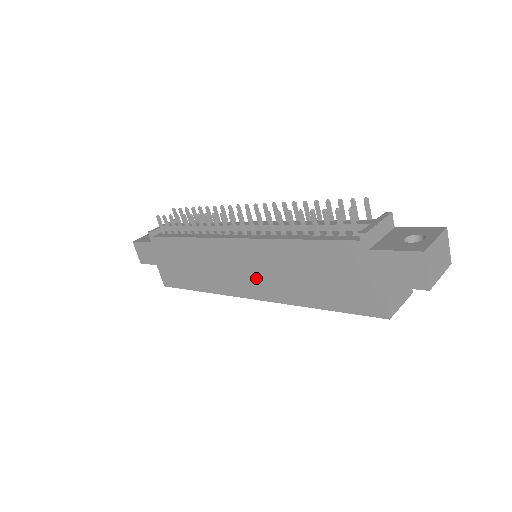
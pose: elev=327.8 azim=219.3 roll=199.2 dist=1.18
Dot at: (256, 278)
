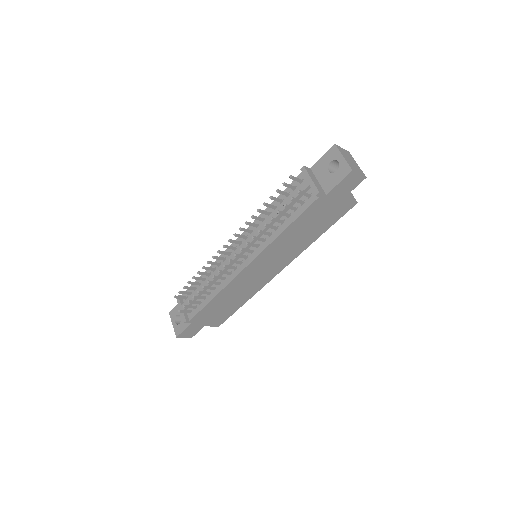
Dot at: (275, 264)
